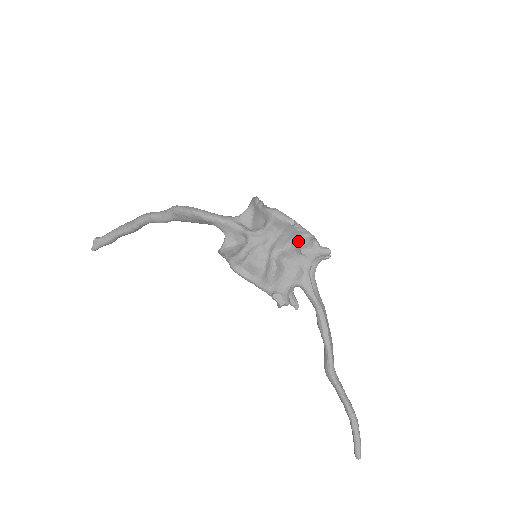
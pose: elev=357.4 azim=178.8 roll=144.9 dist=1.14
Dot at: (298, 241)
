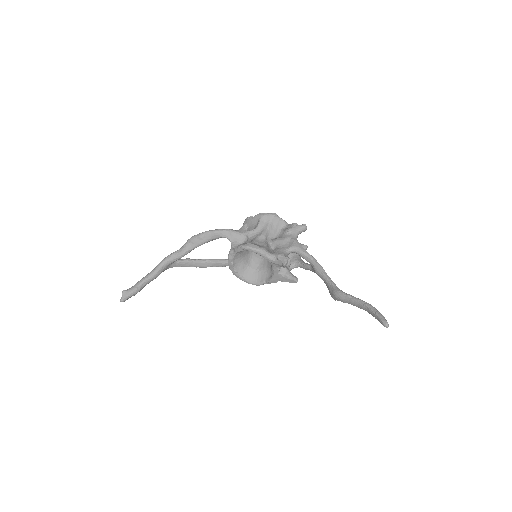
Dot at: (283, 229)
